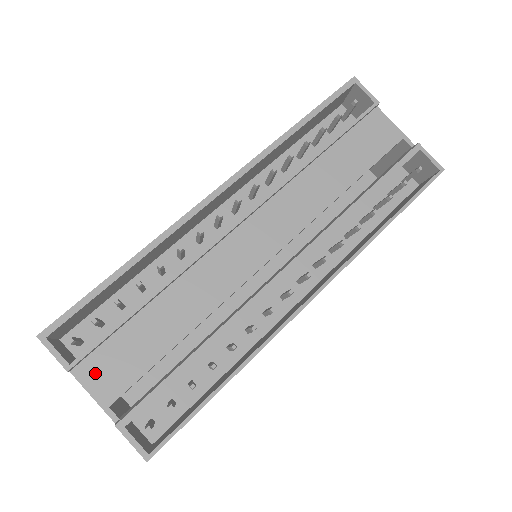
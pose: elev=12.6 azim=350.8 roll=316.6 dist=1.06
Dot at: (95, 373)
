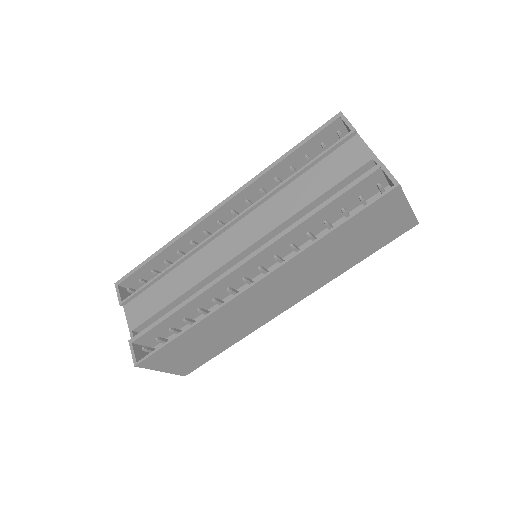
Dot at: (132, 310)
